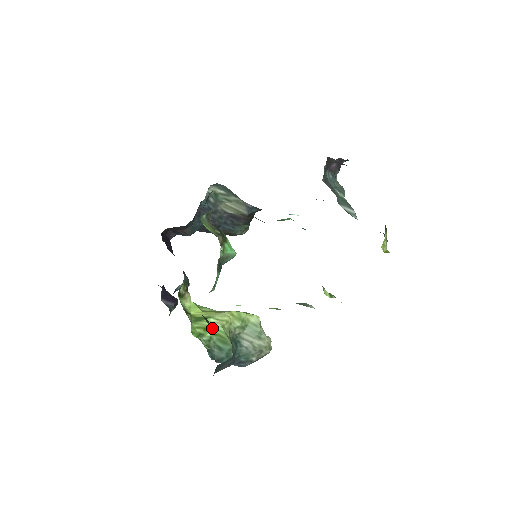
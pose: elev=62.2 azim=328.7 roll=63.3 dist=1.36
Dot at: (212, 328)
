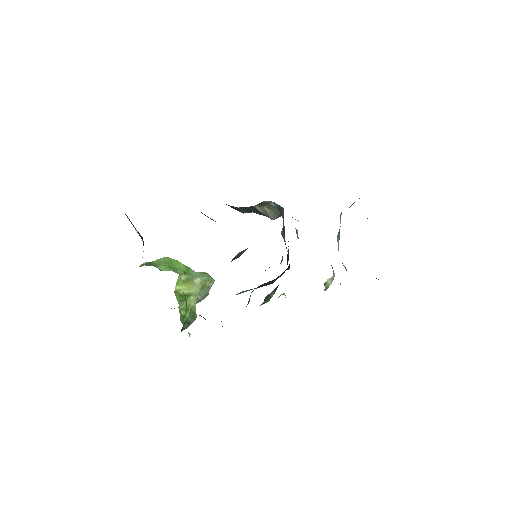
Dot at: (190, 307)
